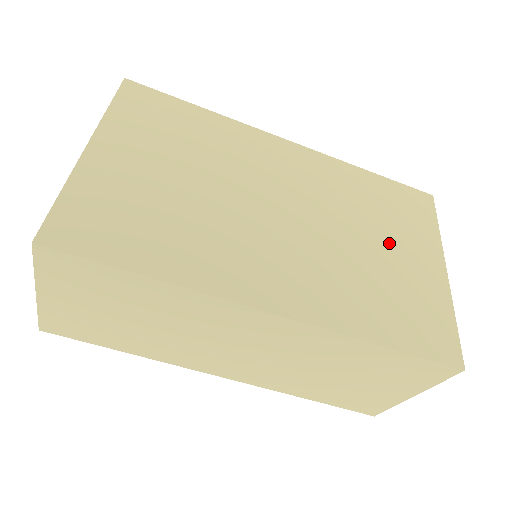
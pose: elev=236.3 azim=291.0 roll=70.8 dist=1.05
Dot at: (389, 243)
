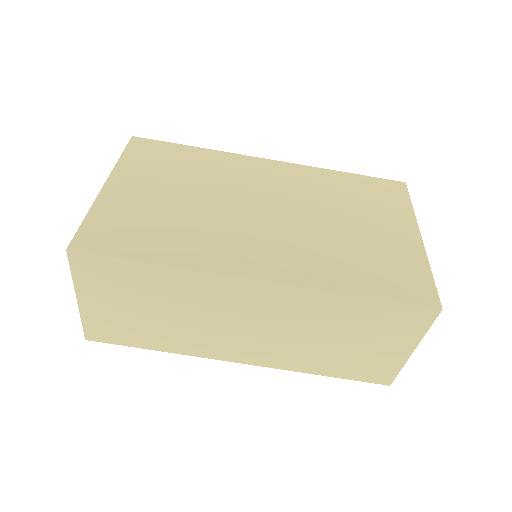
Dot at: (364, 221)
